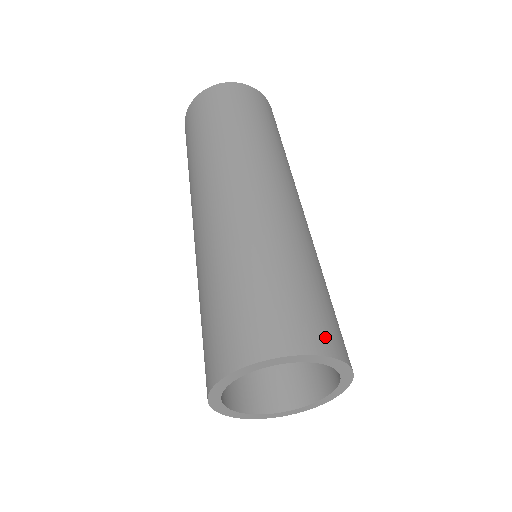
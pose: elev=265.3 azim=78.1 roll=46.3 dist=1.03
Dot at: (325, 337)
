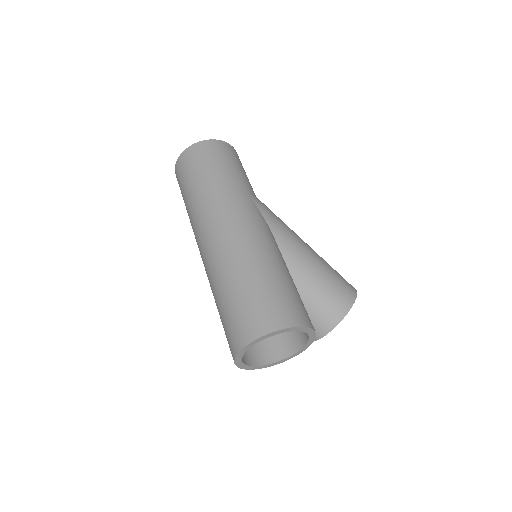
Dot at: (268, 321)
